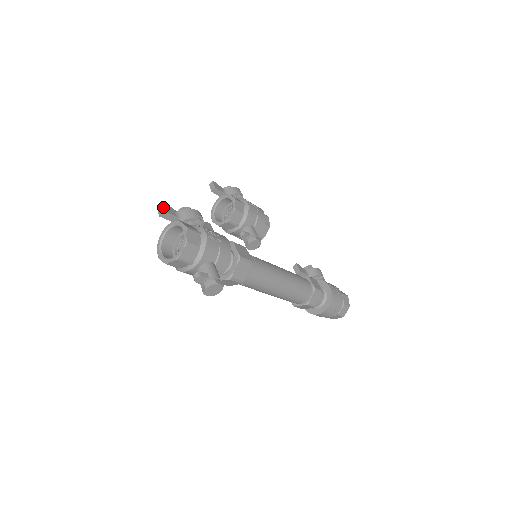
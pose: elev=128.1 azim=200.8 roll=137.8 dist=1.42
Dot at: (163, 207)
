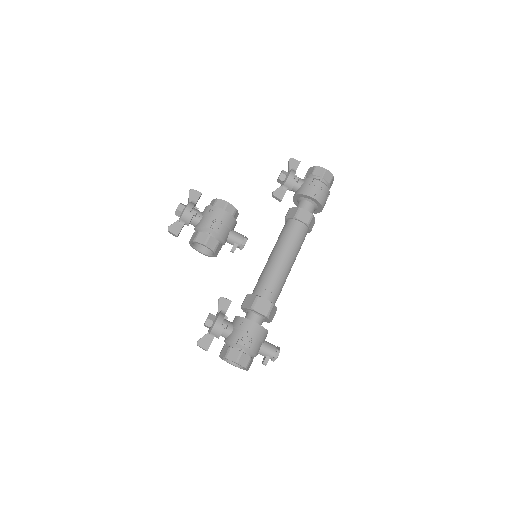
Dot at: (203, 348)
